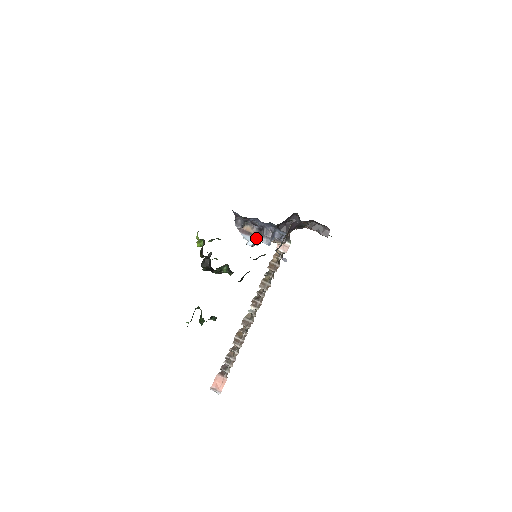
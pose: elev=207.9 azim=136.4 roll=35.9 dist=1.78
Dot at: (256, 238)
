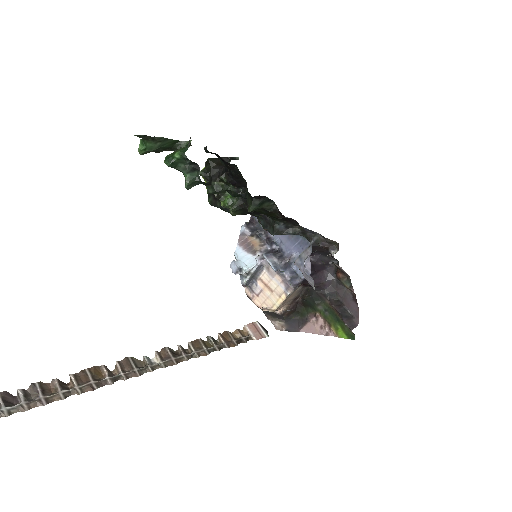
Dot at: (258, 257)
